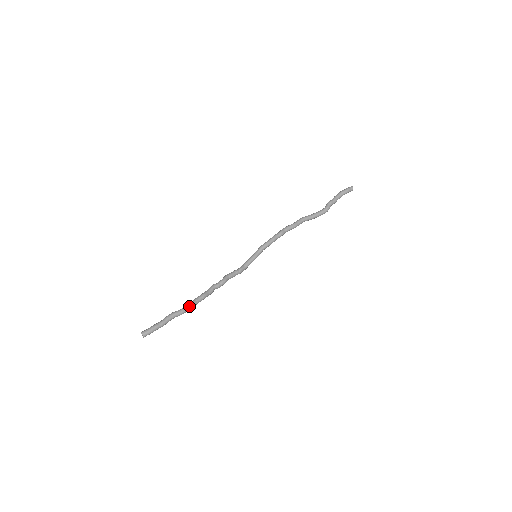
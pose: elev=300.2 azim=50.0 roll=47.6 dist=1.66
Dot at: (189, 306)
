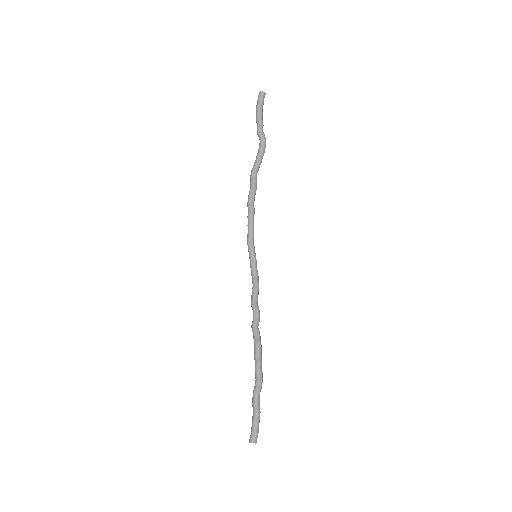
Dot at: (259, 370)
